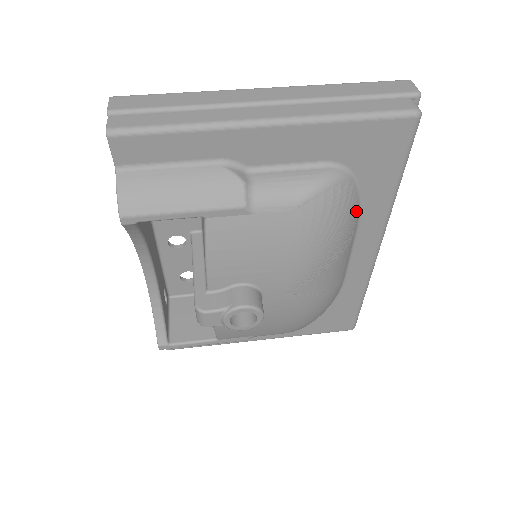
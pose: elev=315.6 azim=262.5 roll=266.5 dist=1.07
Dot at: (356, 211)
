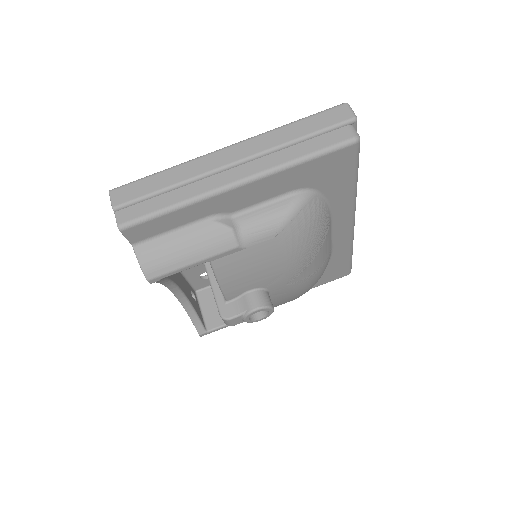
Dot at: (326, 212)
